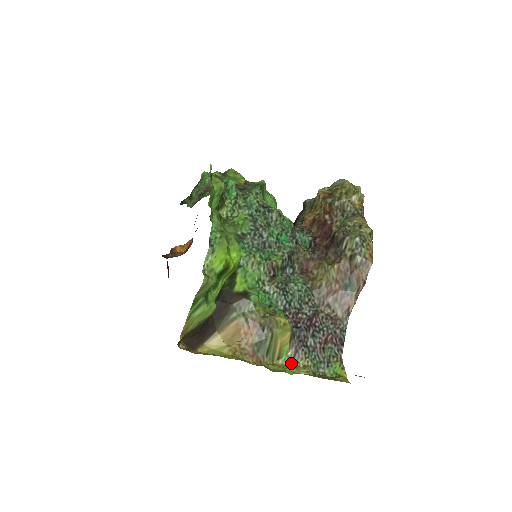
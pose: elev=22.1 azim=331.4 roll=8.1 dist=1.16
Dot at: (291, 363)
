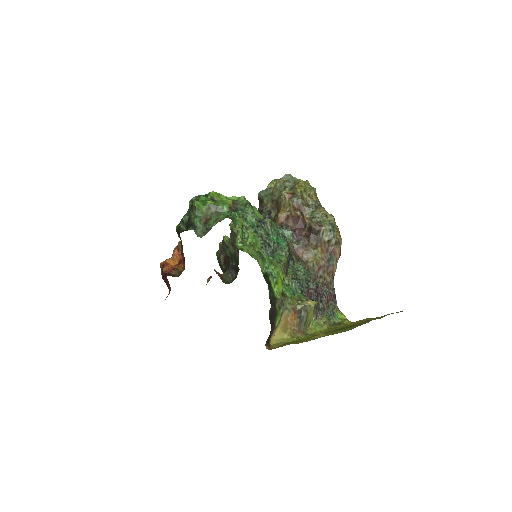
Dot at: (317, 325)
